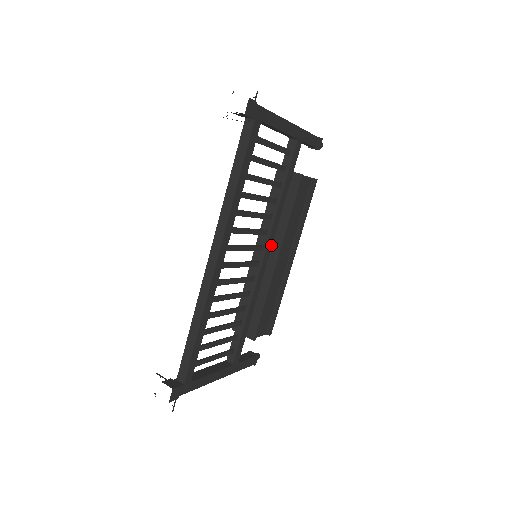
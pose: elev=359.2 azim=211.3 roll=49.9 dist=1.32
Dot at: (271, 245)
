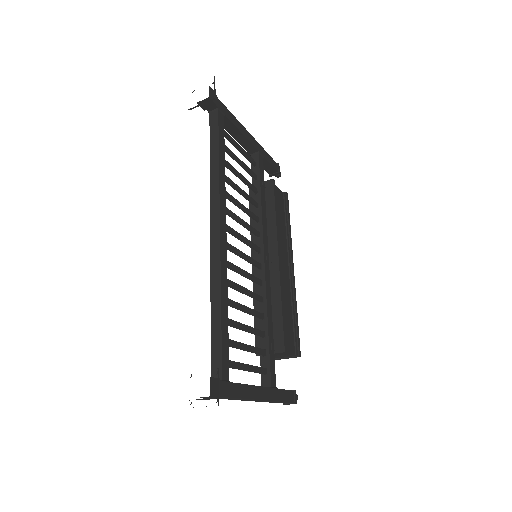
Dot at: (267, 248)
